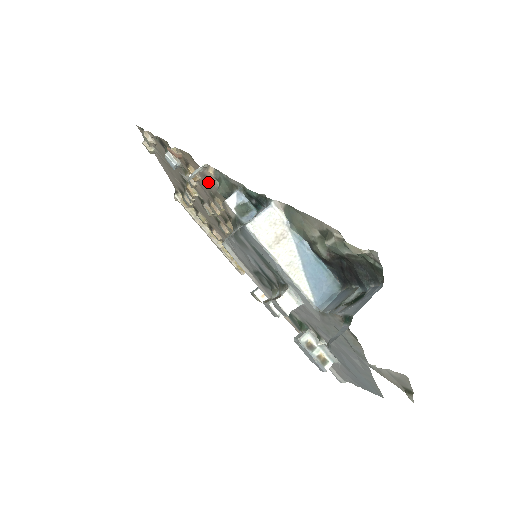
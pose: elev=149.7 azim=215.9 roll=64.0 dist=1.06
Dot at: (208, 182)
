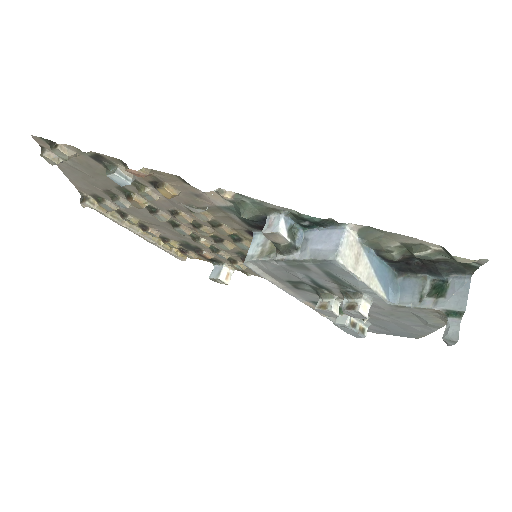
Dot at: (197, 199)
